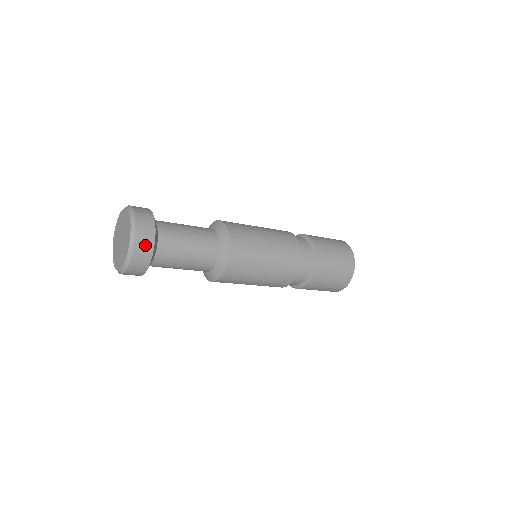
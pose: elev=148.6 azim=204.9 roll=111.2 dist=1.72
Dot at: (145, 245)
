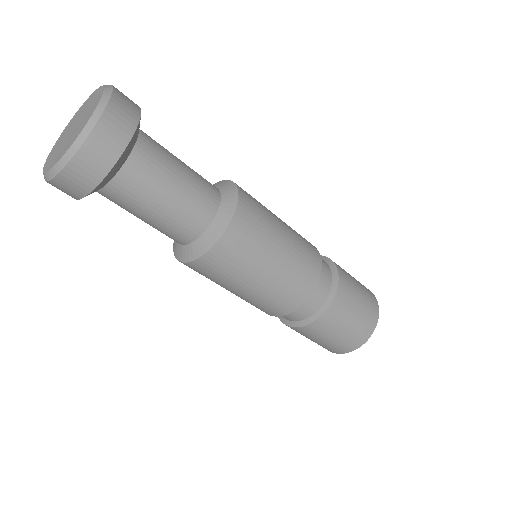
Dot at: (108, 143)
